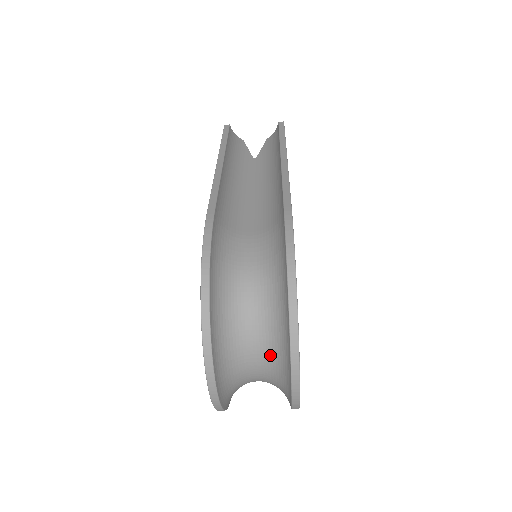
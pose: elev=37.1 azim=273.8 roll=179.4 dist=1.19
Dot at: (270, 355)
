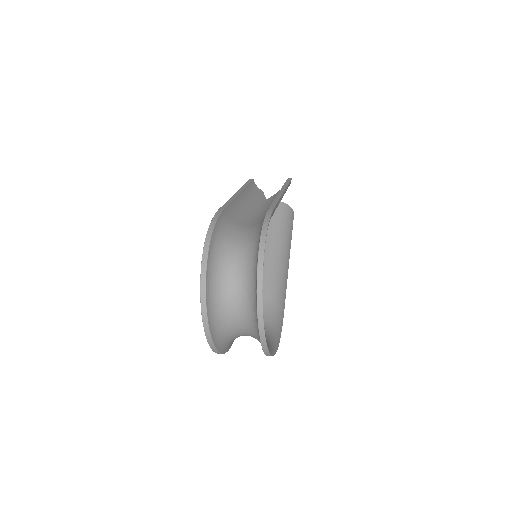
Dot at: (247, 297)
